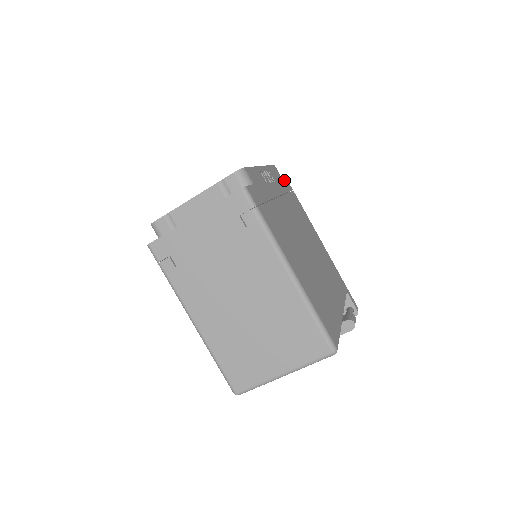
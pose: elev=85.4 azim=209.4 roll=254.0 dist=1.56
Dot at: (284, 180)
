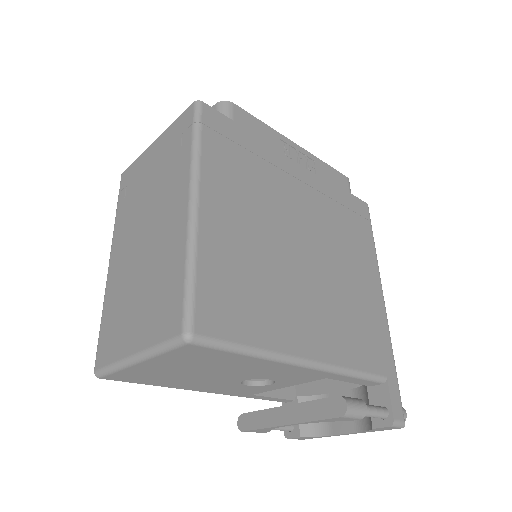
Dot at: (355, 199)
